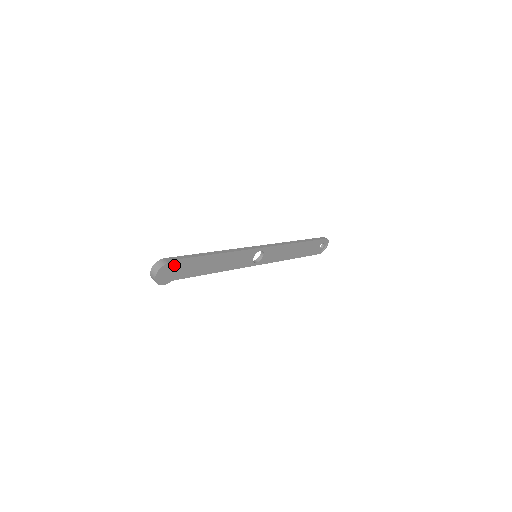
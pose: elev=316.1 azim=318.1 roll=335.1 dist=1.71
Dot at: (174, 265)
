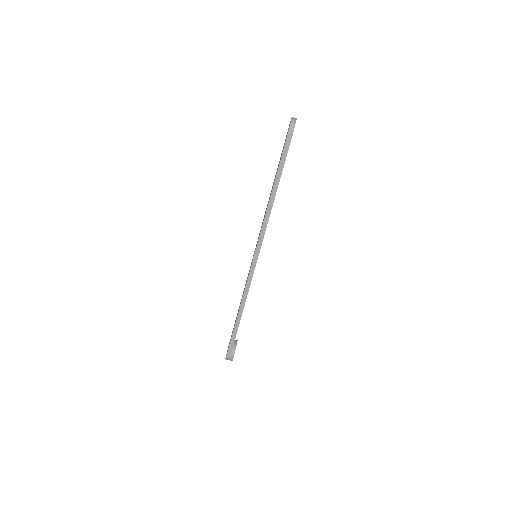
Dot at: occluded
